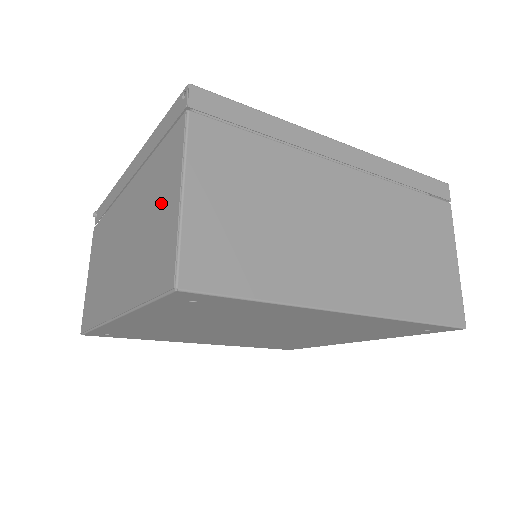
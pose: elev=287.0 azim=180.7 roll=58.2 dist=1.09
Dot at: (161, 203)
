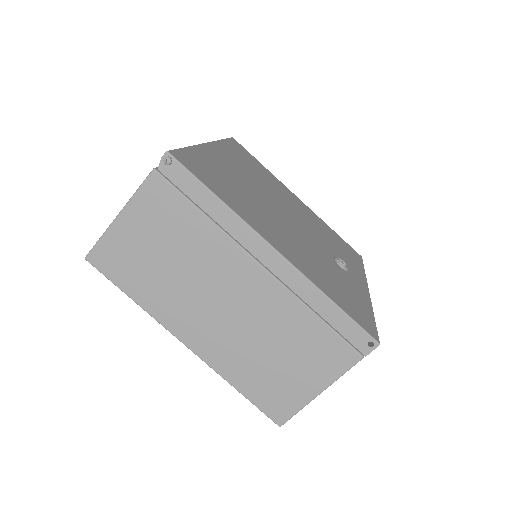
Dot at: (299, 368)
